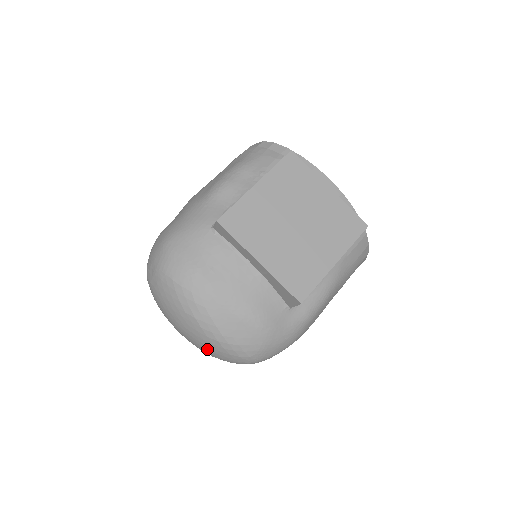
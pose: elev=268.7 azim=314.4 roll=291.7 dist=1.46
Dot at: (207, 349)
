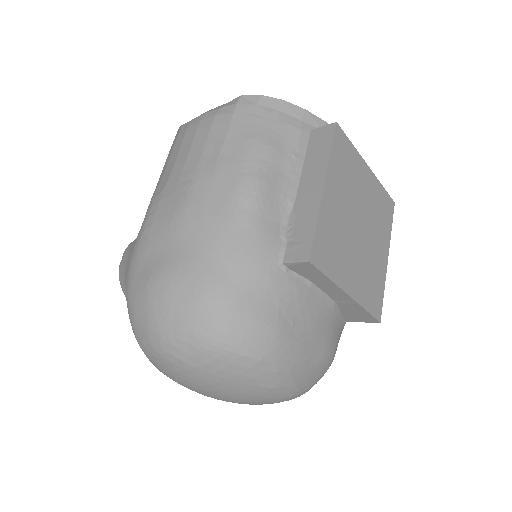
Dot at: (260, 404)
